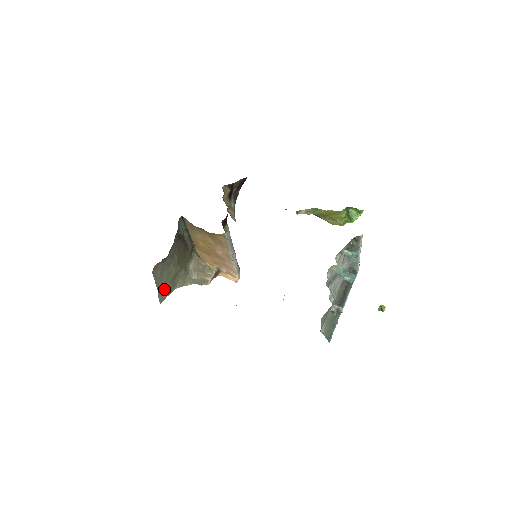
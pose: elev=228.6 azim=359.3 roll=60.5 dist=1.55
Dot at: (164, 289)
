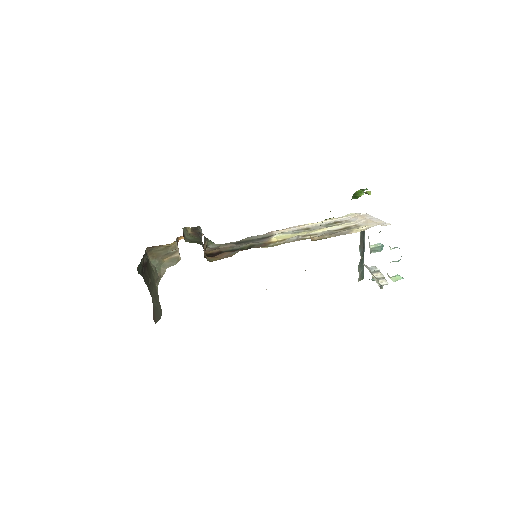
Dot at: (158, 306)
